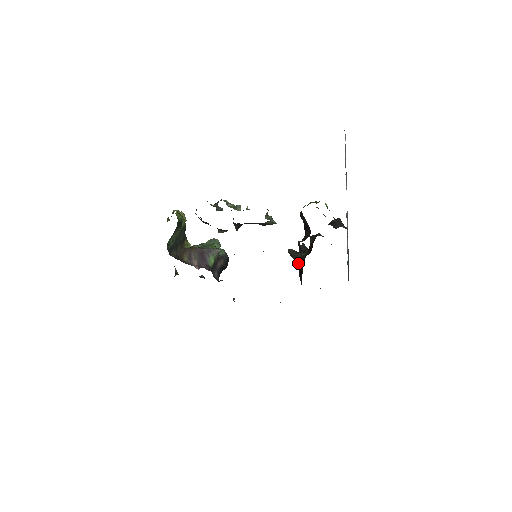
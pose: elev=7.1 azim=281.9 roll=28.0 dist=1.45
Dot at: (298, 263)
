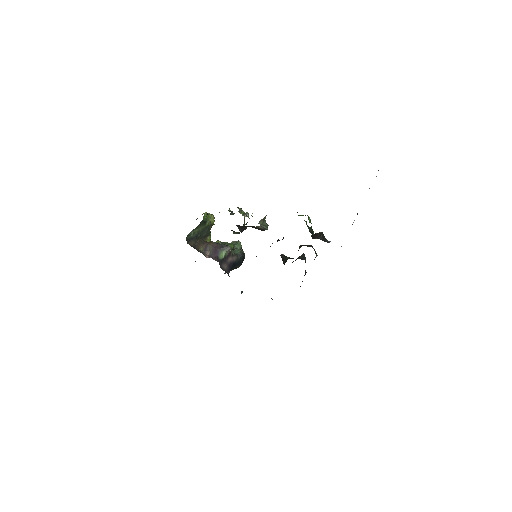
Dot at: occluded
